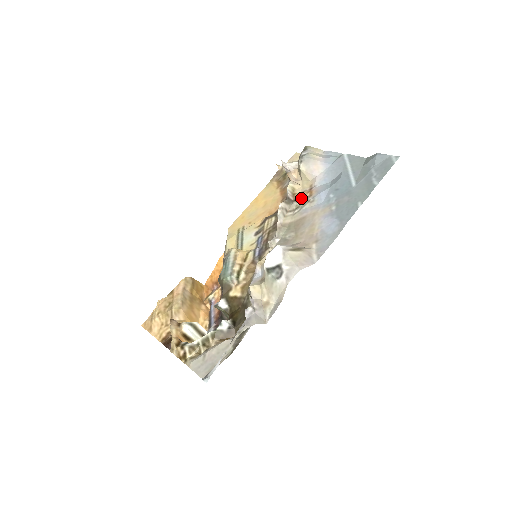
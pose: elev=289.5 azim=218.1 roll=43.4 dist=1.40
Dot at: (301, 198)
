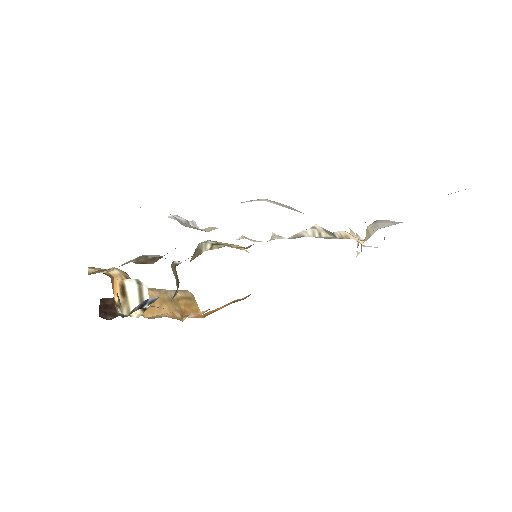
Dot at: occluded
